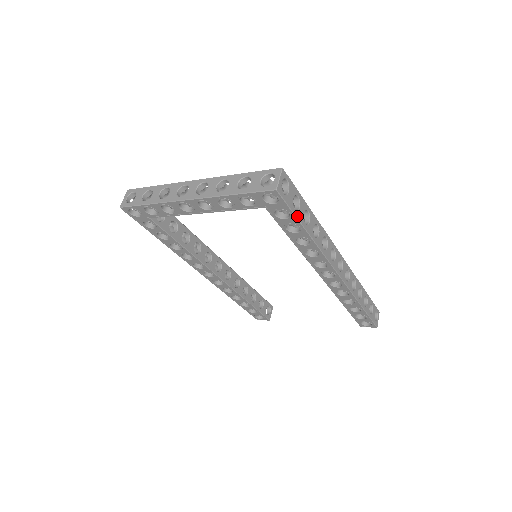
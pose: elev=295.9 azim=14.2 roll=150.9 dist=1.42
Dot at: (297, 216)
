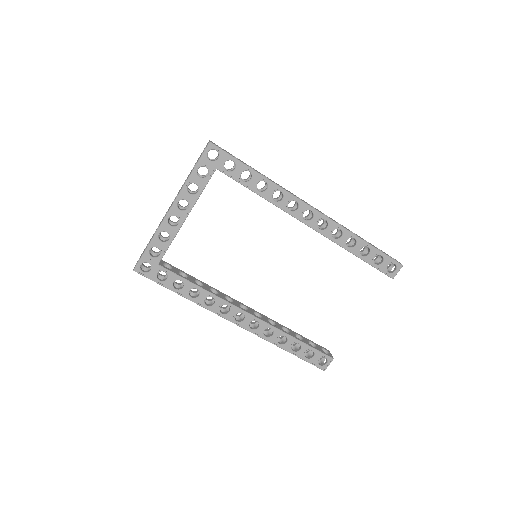
Dot at: (239, 160)
